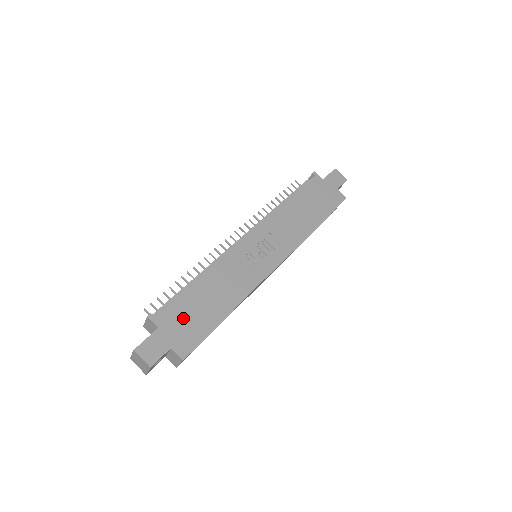
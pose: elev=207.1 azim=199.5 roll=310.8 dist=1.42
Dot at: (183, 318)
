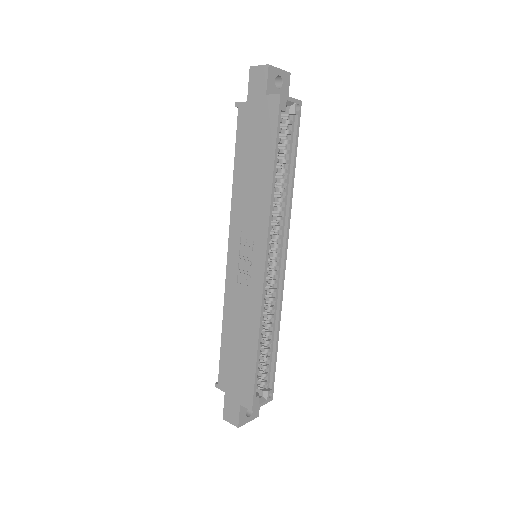
Dot at: (233, 374)
